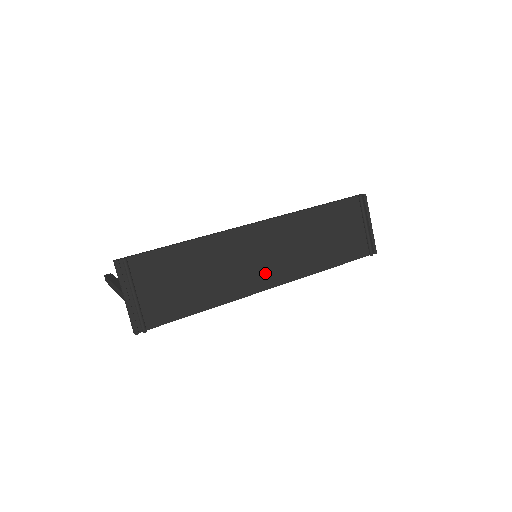
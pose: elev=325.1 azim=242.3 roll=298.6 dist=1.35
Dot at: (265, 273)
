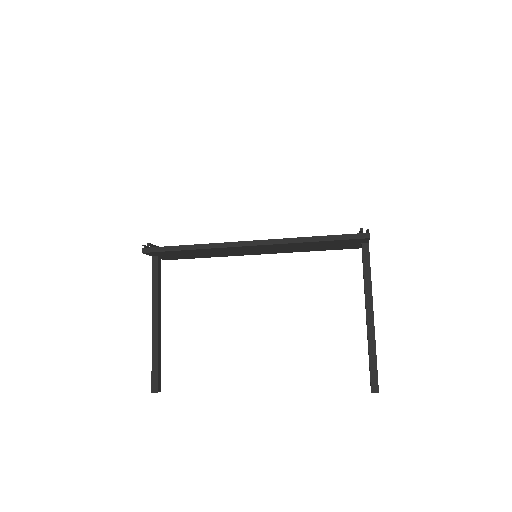
Dot at: occluded
